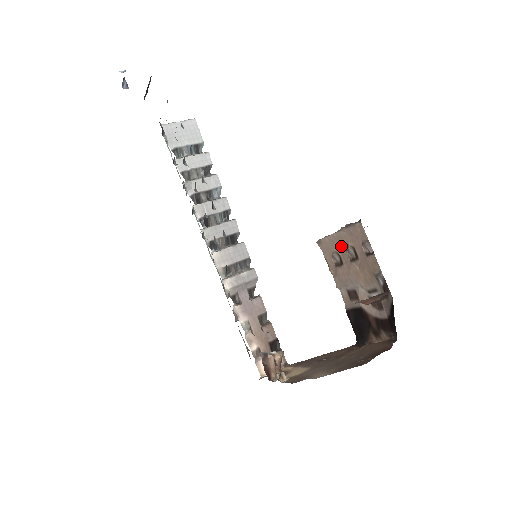
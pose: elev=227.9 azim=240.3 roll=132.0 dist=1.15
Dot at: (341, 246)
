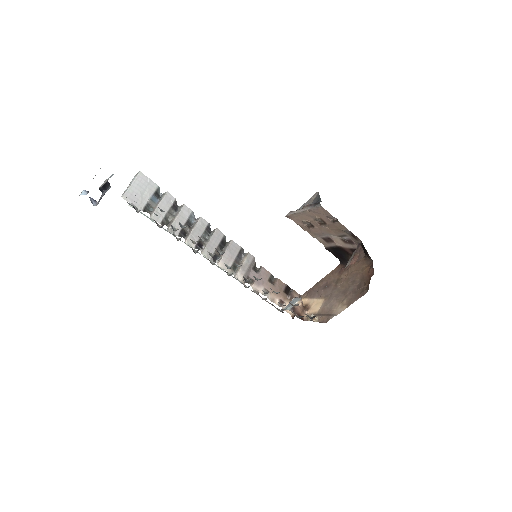
Dot at: (309, 218)
